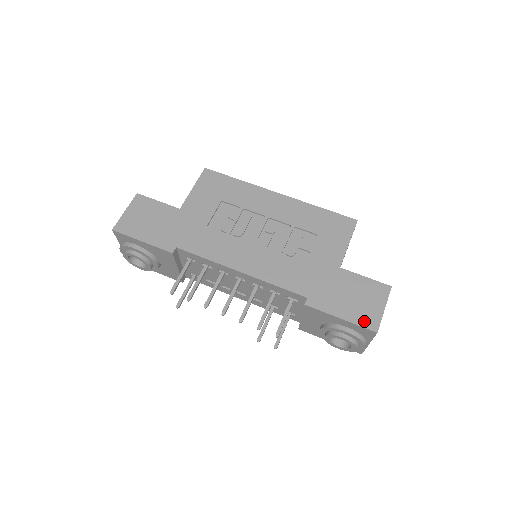
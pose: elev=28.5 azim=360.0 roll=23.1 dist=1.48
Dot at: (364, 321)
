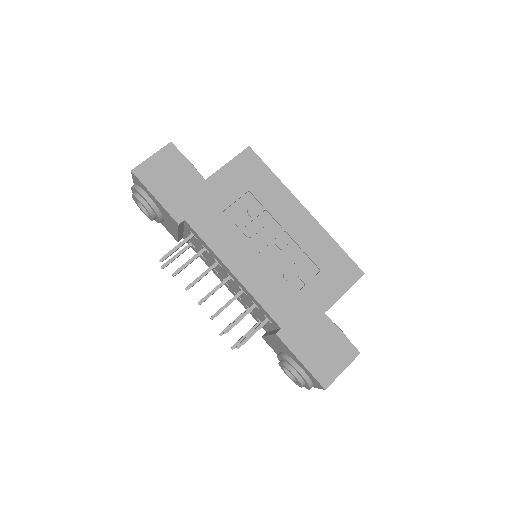
Dot at: (320, 374)
